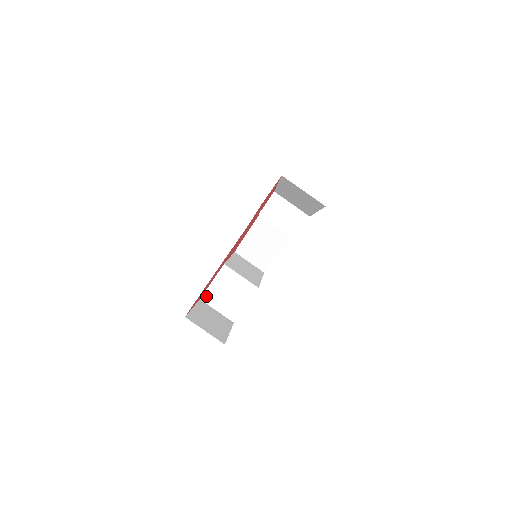
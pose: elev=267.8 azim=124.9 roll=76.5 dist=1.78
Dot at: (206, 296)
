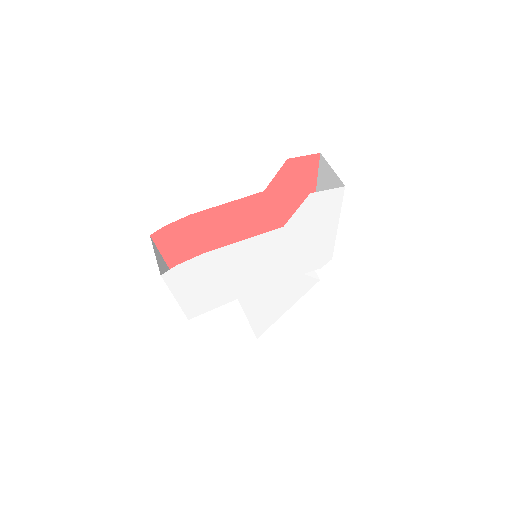
Dot at: occluded
